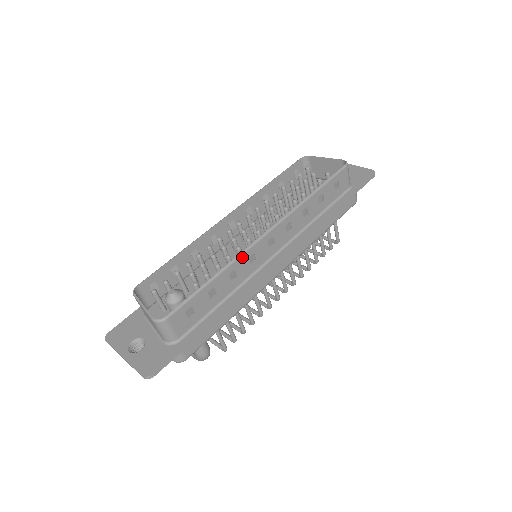
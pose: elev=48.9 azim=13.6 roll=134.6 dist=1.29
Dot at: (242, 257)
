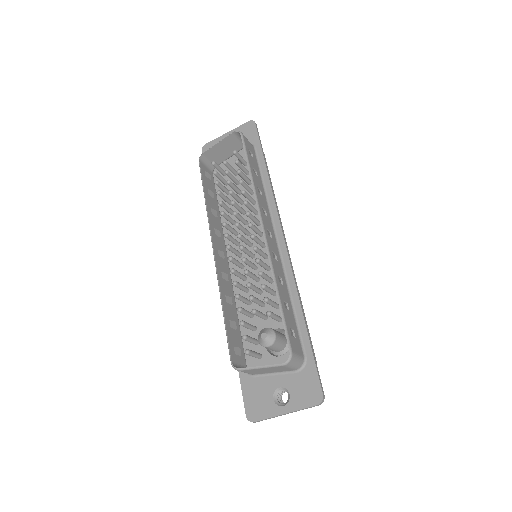
Dot at: (272, 262)
